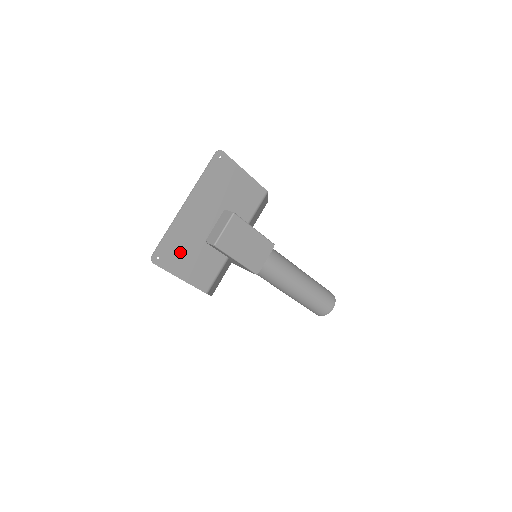
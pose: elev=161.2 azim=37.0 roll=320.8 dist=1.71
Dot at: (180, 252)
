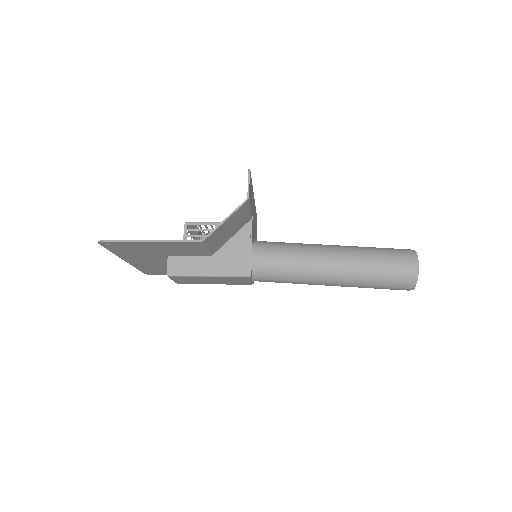
Dot at: (164, 270)
